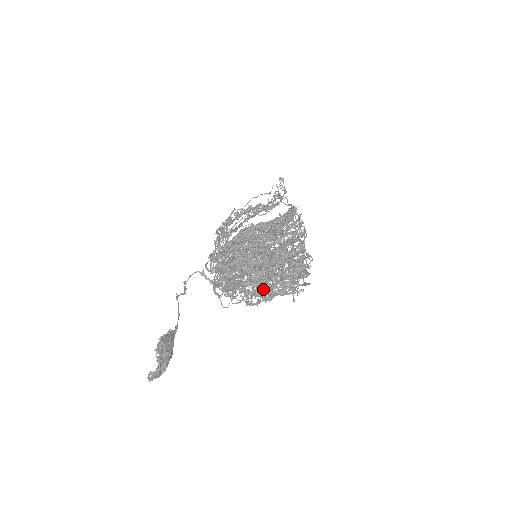
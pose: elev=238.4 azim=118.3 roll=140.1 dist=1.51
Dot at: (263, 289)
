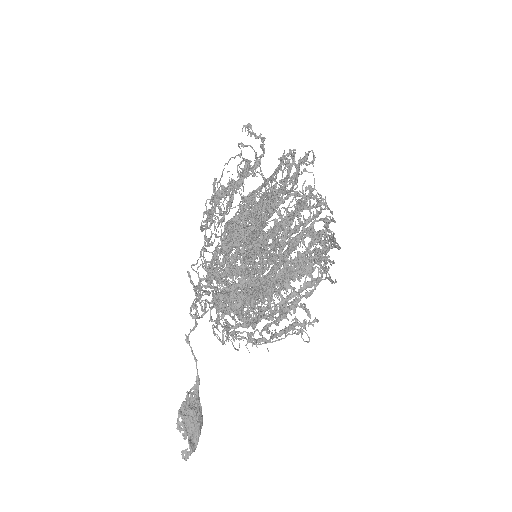
Dot at: (266, 328)
